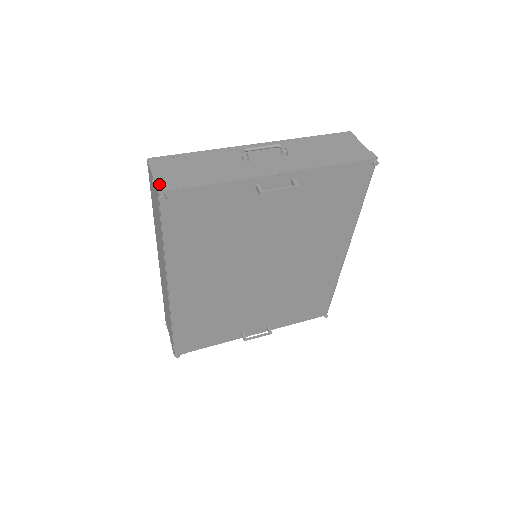
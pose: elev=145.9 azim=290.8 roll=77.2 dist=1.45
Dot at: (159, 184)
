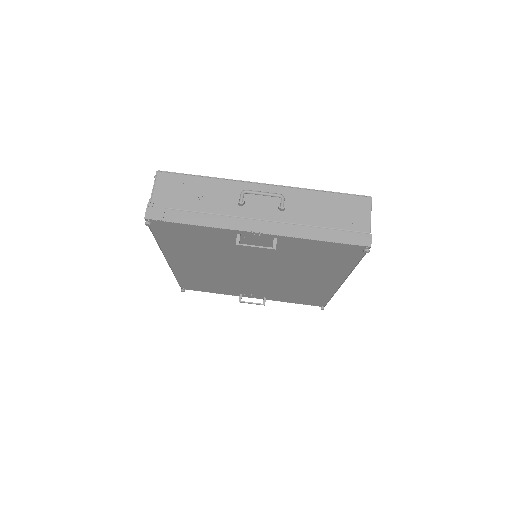
Dot at: (150, 210)
